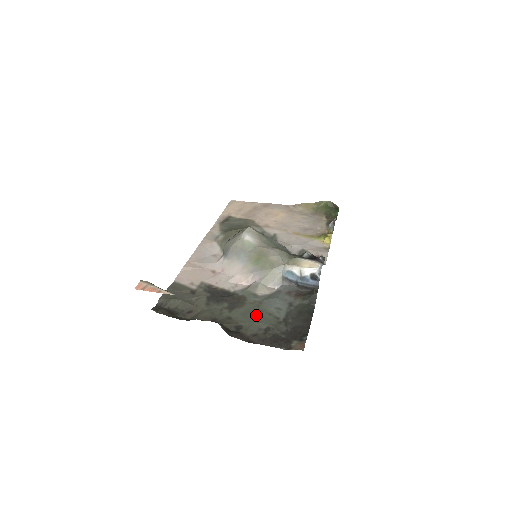
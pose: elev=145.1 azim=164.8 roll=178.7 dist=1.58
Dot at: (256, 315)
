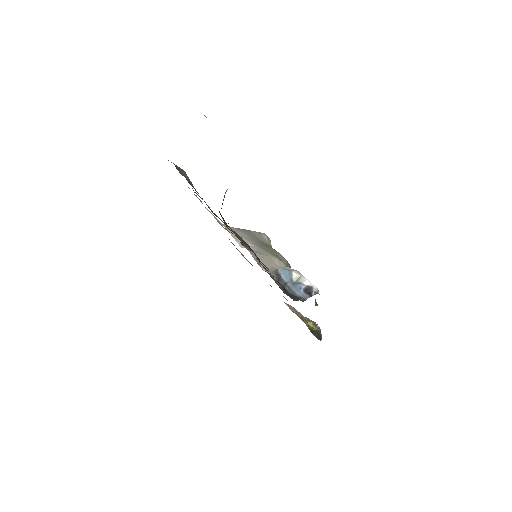
Dot at: occluded
